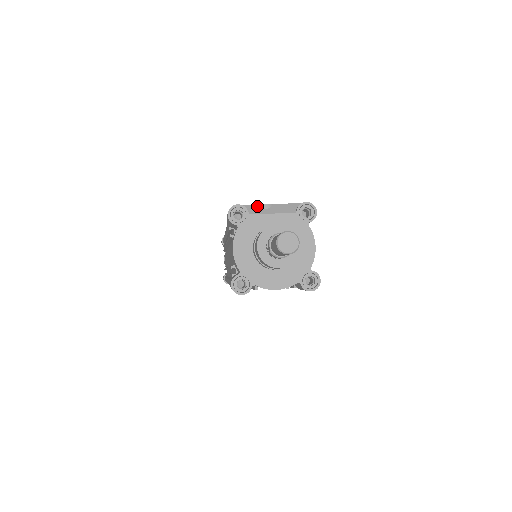
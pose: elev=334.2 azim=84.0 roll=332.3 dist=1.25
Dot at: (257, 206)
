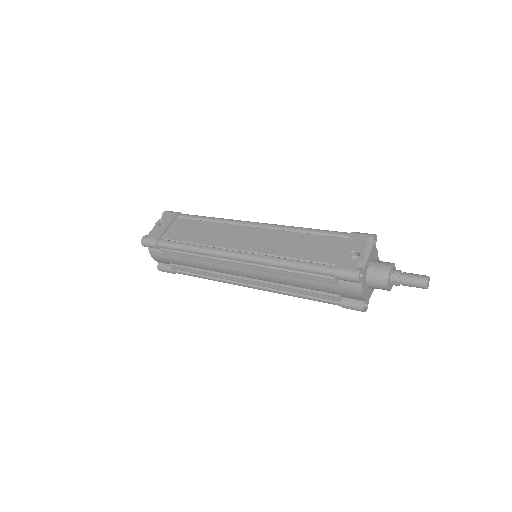
Dot at: (361, 261)
